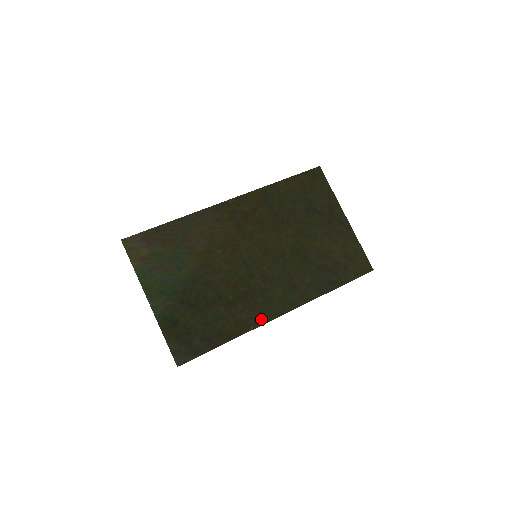
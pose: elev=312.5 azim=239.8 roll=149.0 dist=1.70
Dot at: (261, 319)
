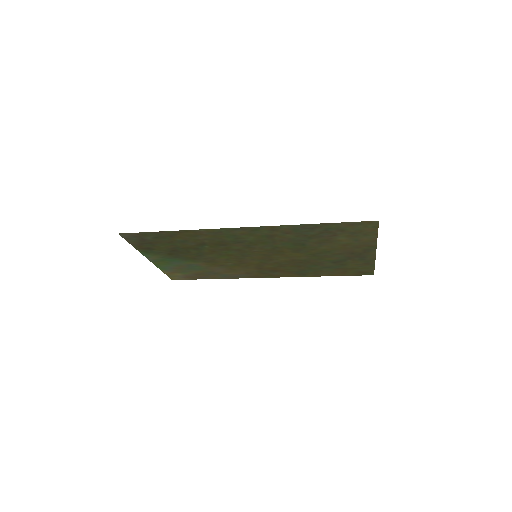
Dot at: (215, 232)
